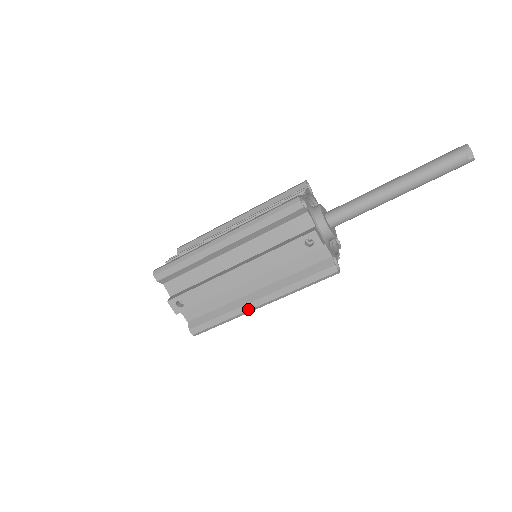
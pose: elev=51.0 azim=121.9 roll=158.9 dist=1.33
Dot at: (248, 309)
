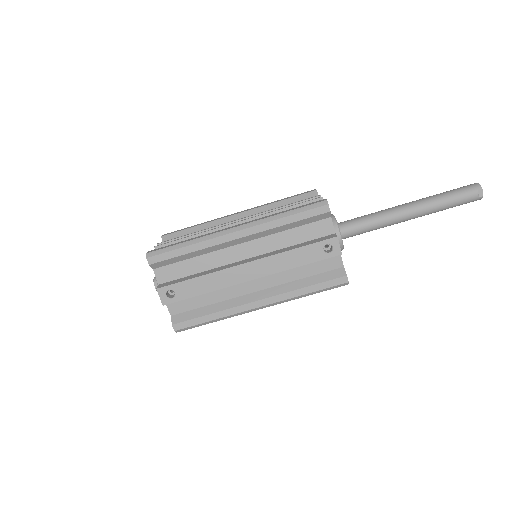
Dot at: (245, 310)
